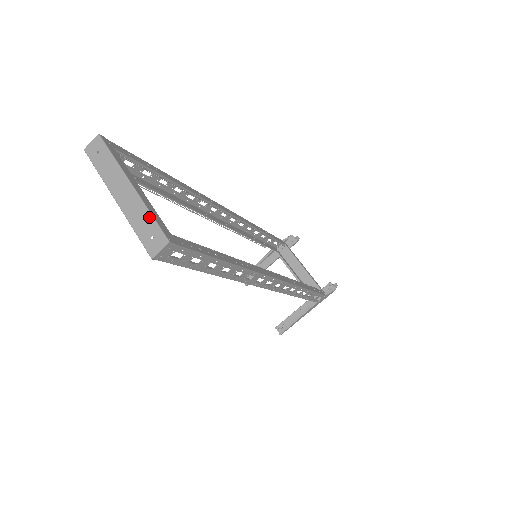
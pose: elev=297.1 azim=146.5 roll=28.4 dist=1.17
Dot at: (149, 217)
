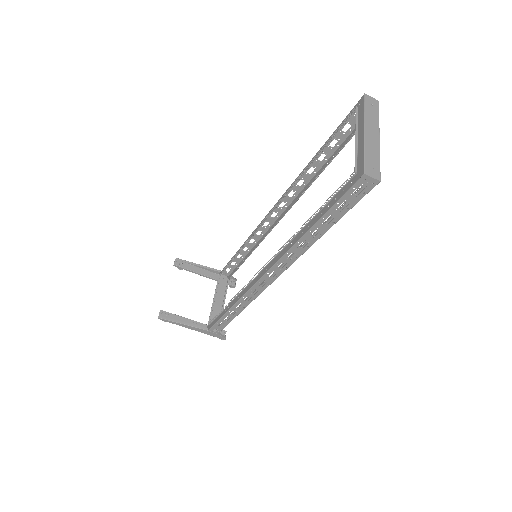
Dot at: (378, 160)
